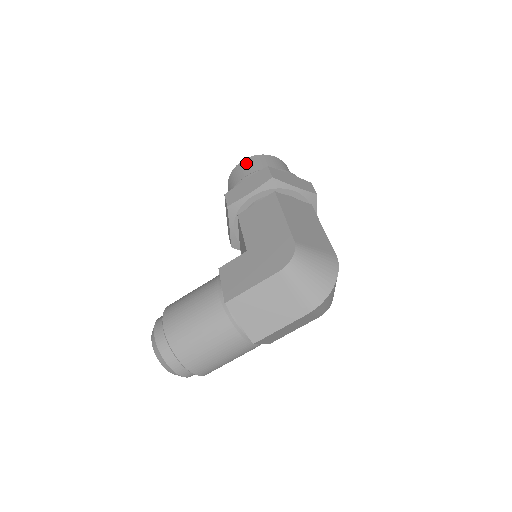
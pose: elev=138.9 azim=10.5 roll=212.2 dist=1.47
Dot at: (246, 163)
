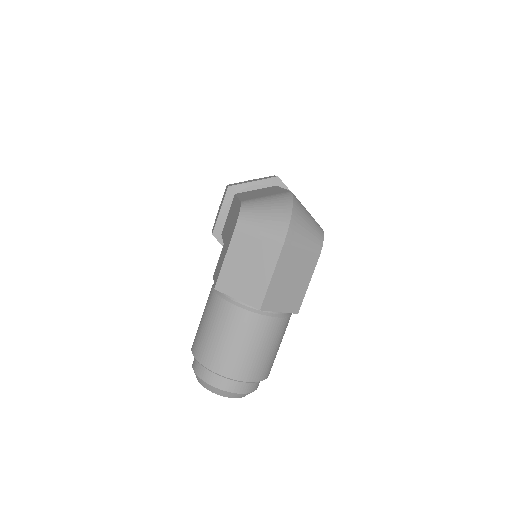
Dot at: occluded
